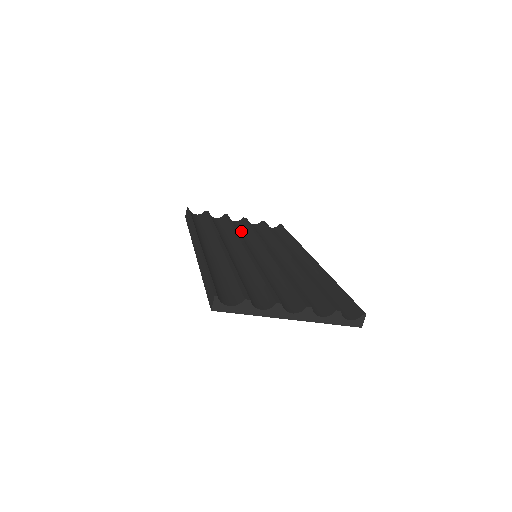
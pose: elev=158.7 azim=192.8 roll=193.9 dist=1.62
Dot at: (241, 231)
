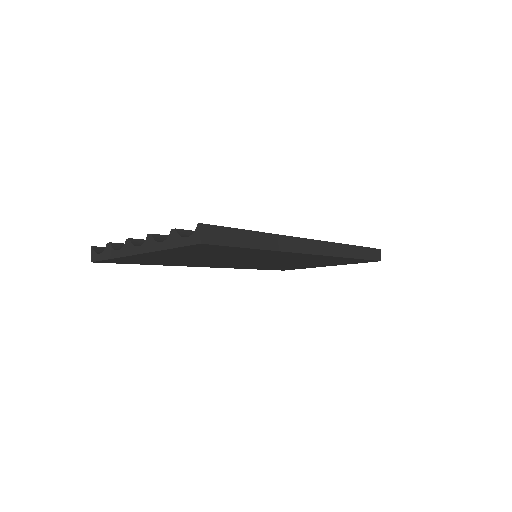
Dot at: occluded
